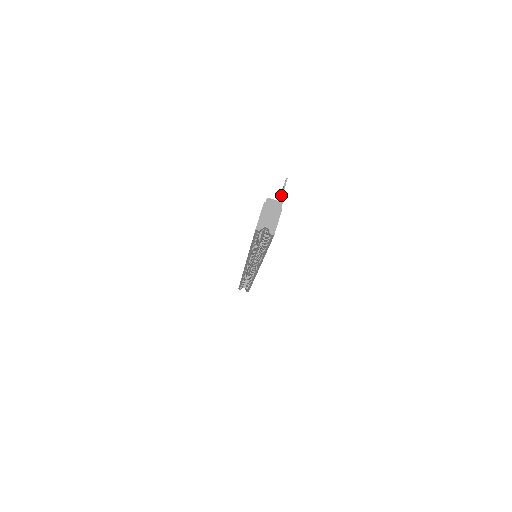
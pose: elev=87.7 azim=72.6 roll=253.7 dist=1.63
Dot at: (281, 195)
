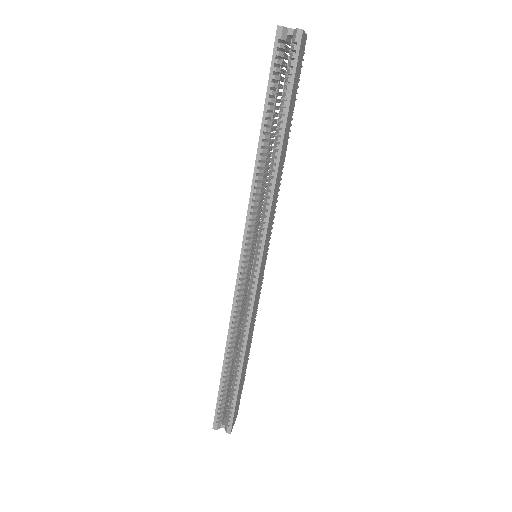
Dot at: occluded
